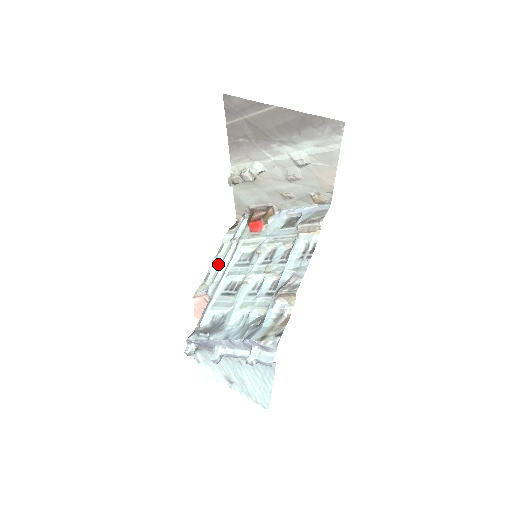
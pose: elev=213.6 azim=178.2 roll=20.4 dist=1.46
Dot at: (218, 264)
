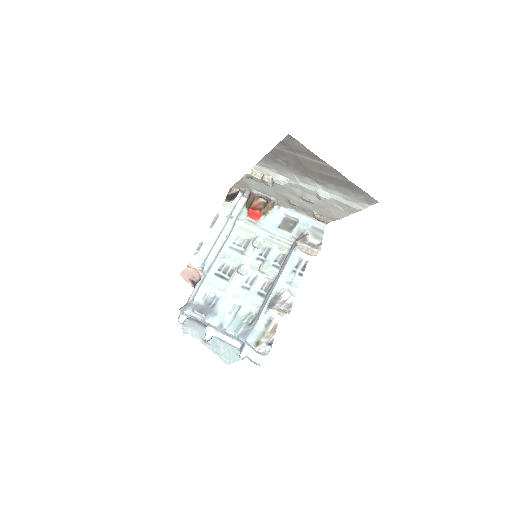
Dot at: (212, 238)
